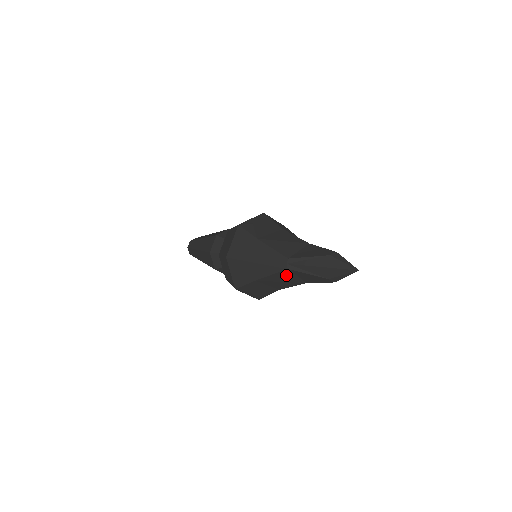
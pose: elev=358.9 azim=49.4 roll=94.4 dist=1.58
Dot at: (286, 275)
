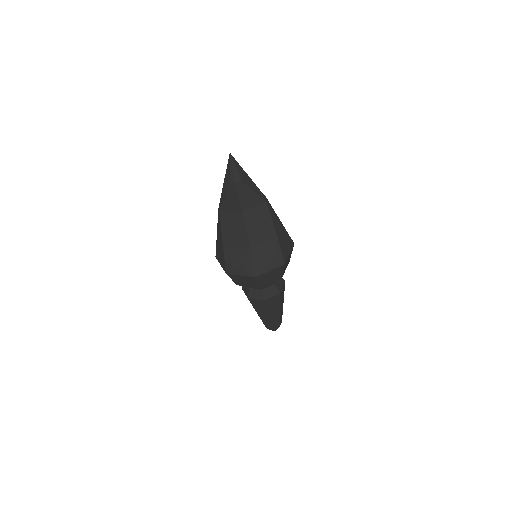
Dot at: (226, 218)
